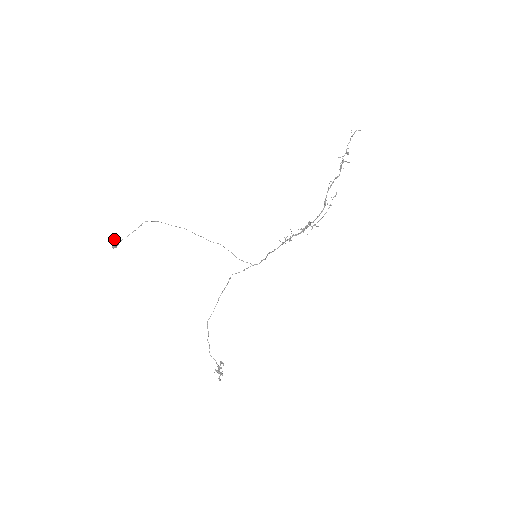
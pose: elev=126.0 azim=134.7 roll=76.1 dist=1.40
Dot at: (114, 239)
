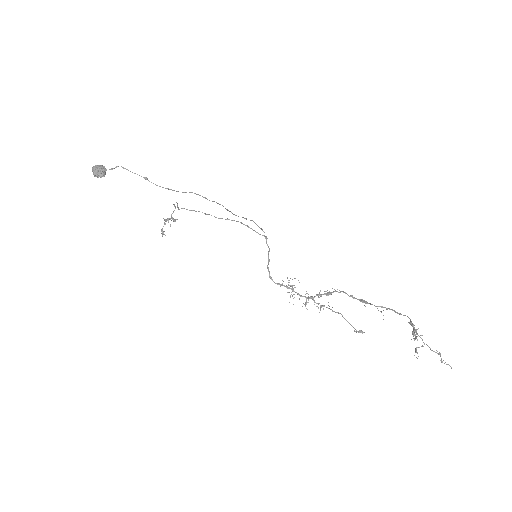
Dot at: (96, 173)
